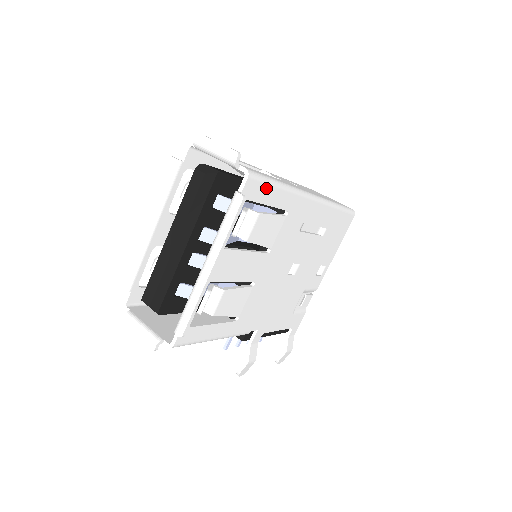
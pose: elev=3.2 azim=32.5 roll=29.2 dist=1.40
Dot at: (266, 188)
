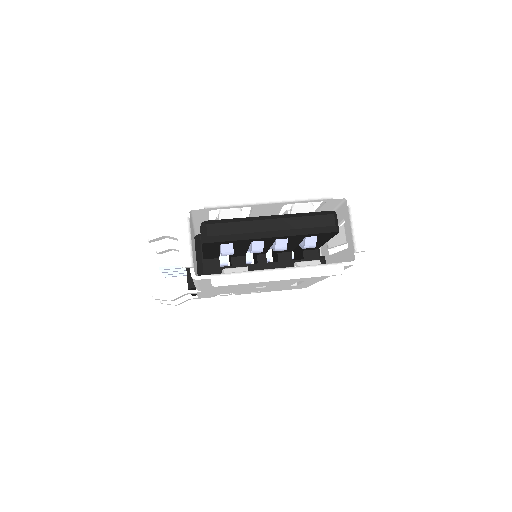
Dot at: occluded
